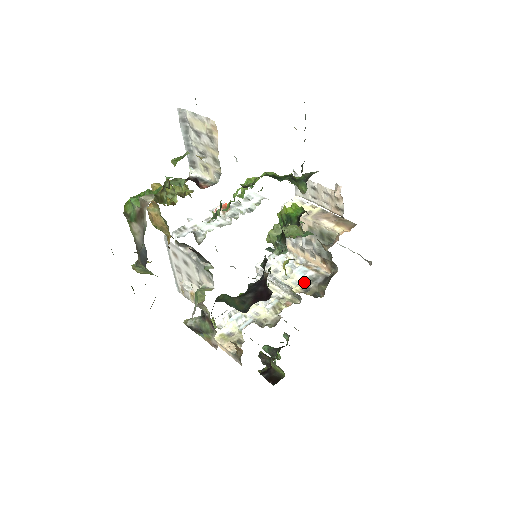
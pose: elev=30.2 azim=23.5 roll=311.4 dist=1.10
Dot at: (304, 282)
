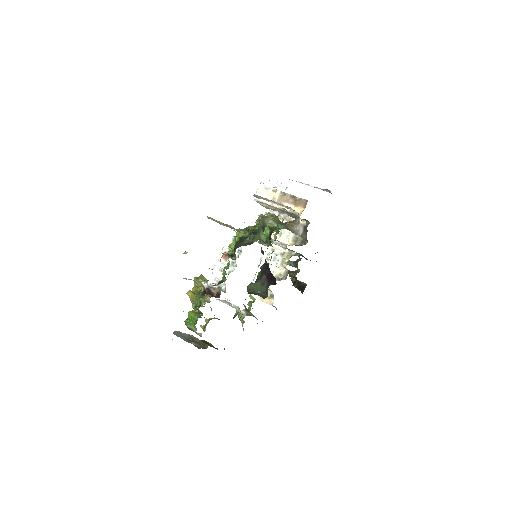
Dot at: (292, 235)
